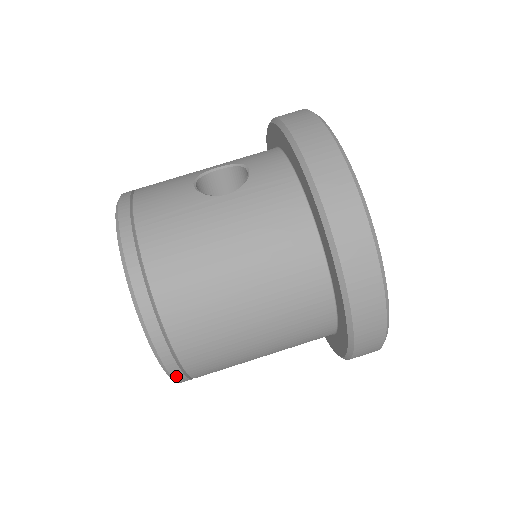
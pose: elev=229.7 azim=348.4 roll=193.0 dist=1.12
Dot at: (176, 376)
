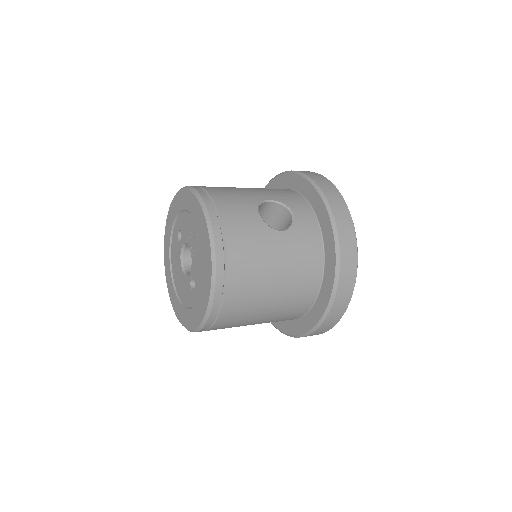
Dot at: (200, 331)
